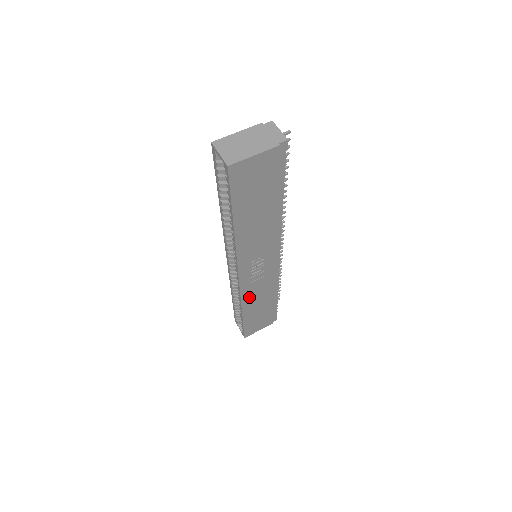
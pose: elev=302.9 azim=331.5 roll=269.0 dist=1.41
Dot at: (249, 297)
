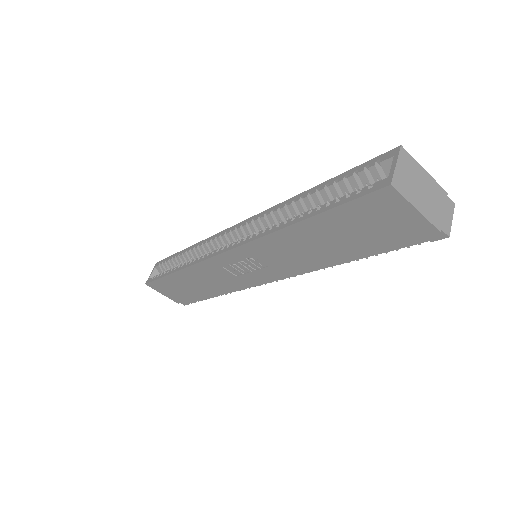
Dot at: (201, 271)
